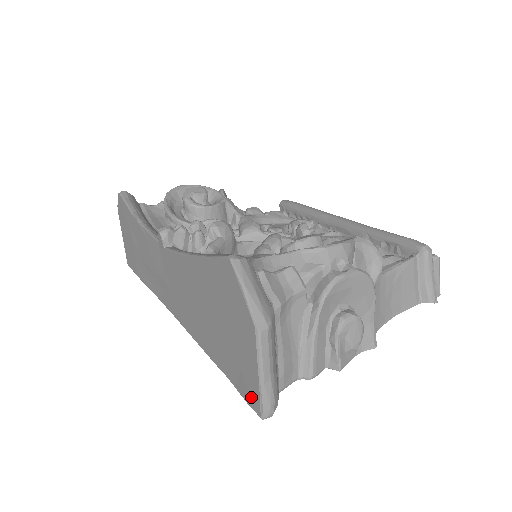
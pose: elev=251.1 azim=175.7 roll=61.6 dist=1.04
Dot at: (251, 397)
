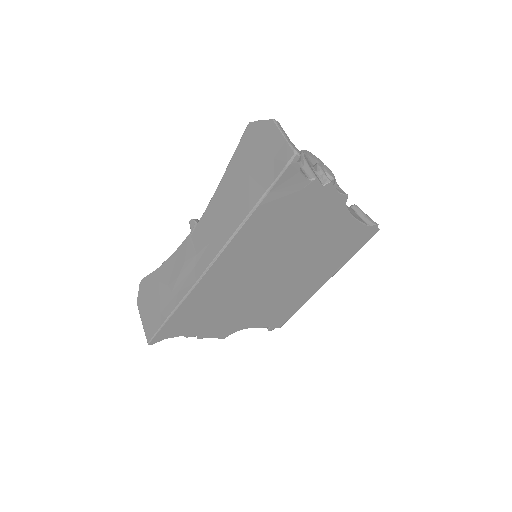
Dot at: (285, 157)
